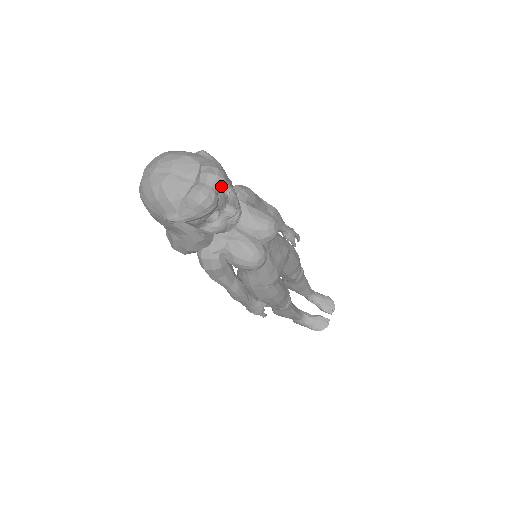
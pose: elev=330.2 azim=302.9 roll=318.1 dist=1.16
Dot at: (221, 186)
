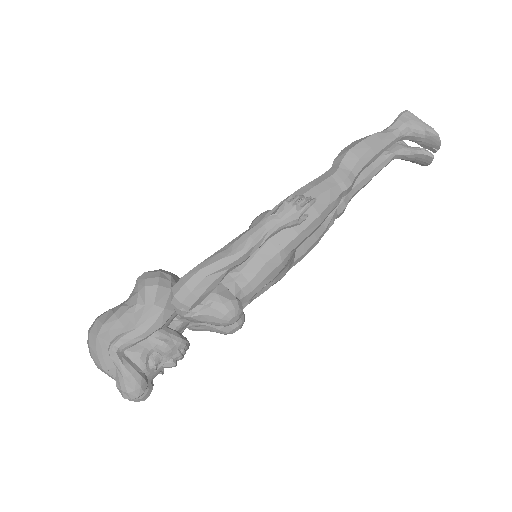
Dot at: (141, 395)
